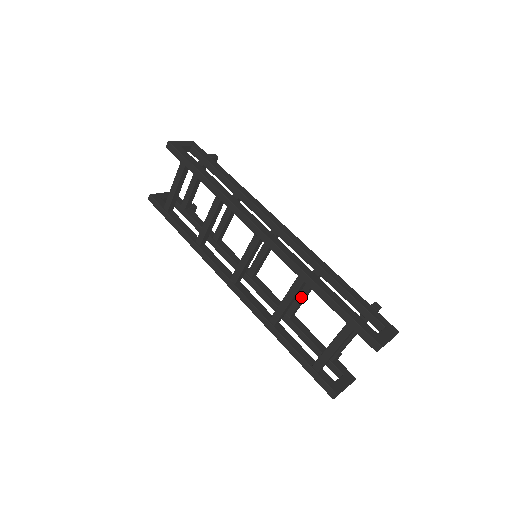
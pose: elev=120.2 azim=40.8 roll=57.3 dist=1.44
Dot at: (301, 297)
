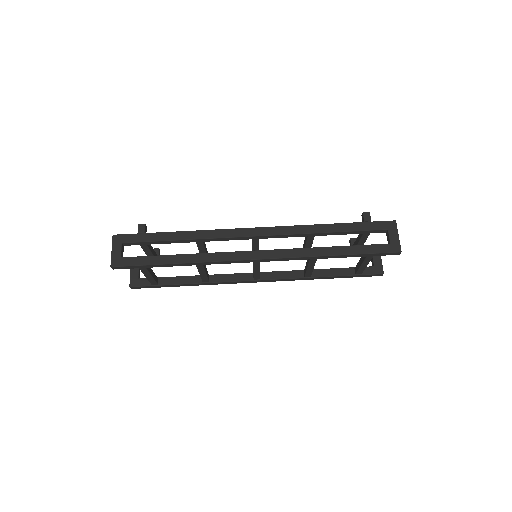
Dot at: (309, 247)
